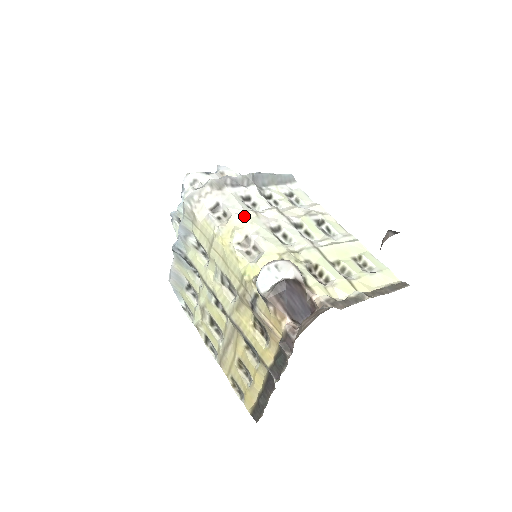
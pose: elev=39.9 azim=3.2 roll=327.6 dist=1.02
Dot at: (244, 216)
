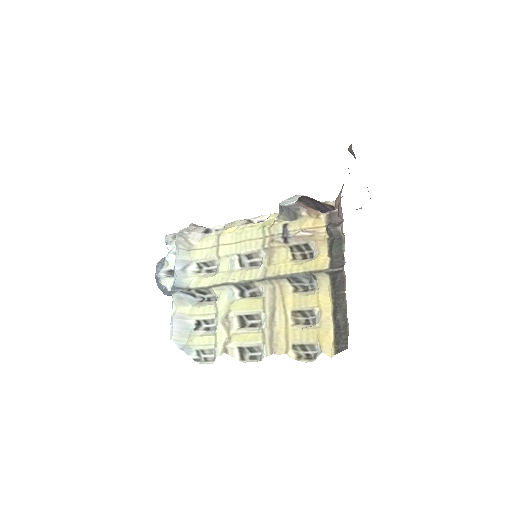
Dot at: occluded
